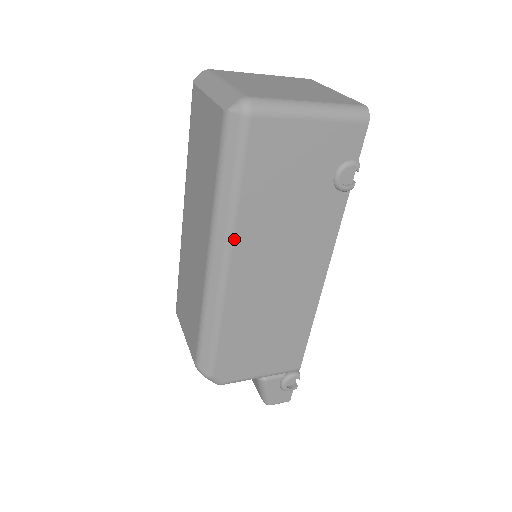
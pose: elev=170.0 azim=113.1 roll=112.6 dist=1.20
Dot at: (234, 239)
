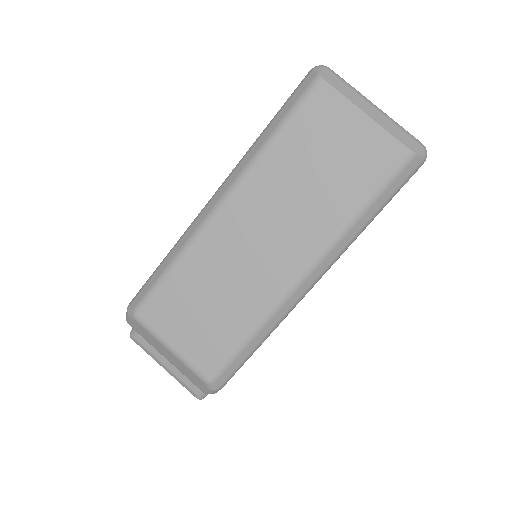
Dot at: occluded
